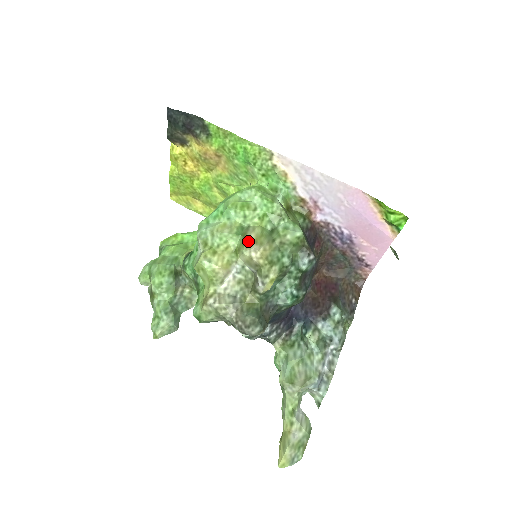
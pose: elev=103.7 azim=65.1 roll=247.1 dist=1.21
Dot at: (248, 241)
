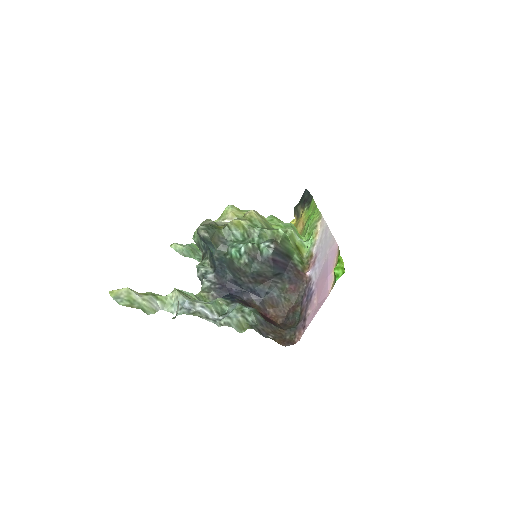
Dot at: (256, 211)
